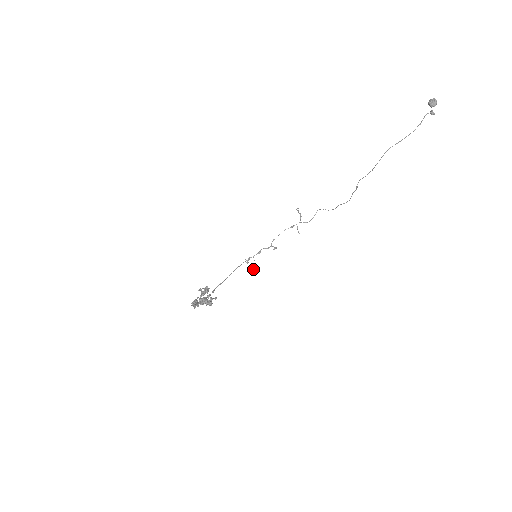
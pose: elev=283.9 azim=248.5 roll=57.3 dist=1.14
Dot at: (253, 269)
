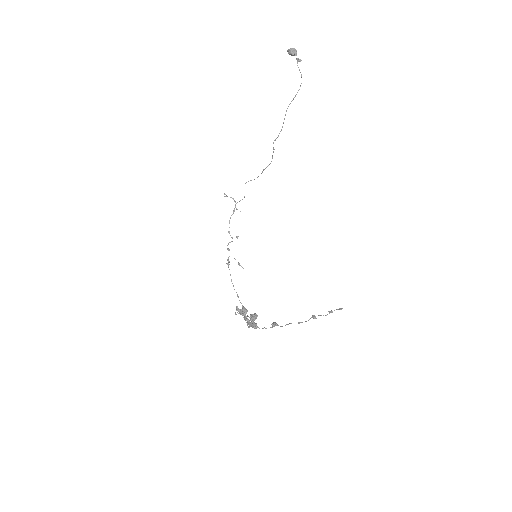
Dot at: (240, 265)
